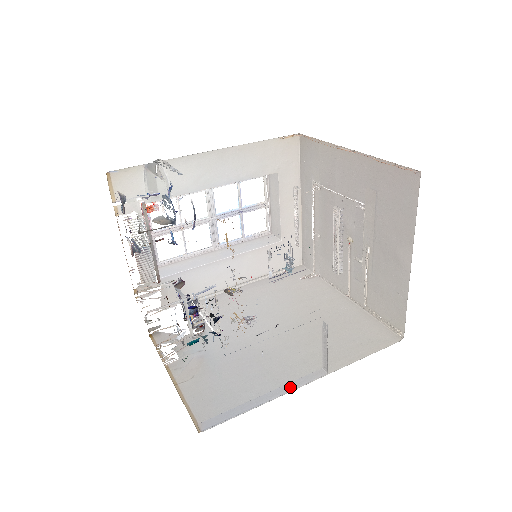
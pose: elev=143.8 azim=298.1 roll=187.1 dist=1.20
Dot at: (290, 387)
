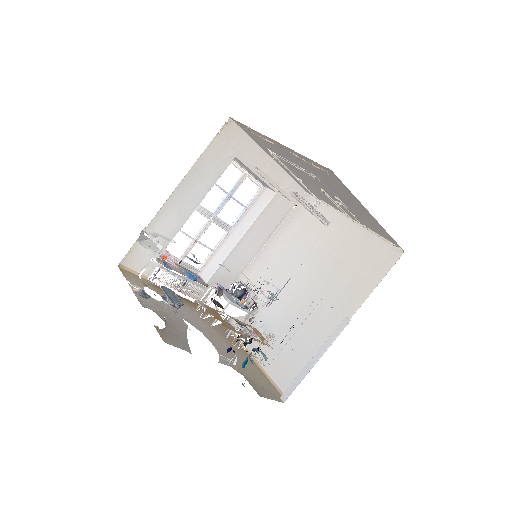
Dot at: (328, 344)
